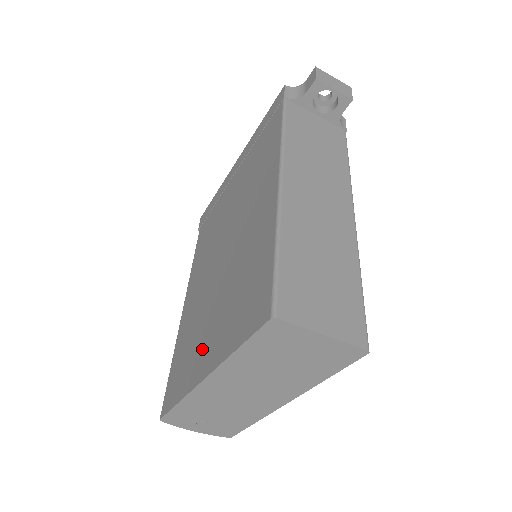
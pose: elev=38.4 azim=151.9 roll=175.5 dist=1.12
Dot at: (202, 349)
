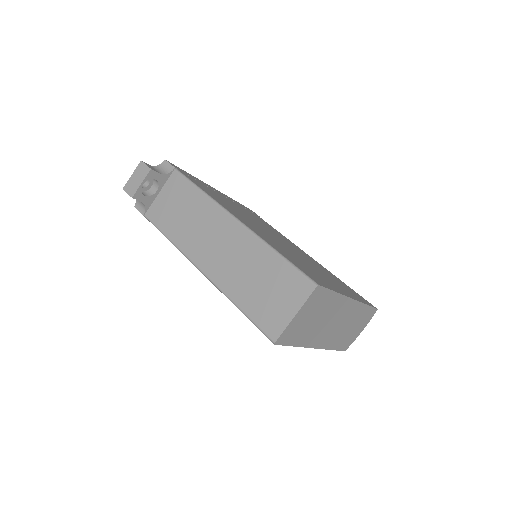
Dot at: occluded
